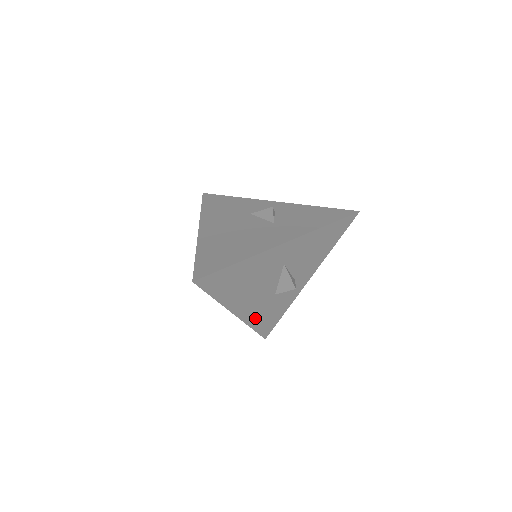
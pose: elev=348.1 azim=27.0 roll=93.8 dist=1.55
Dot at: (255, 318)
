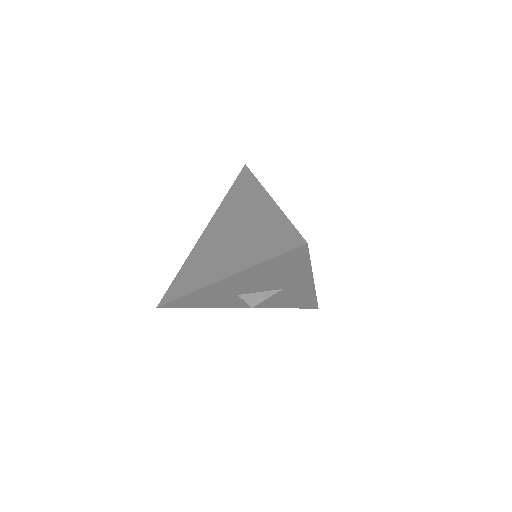
Dot at: (205, 292)
